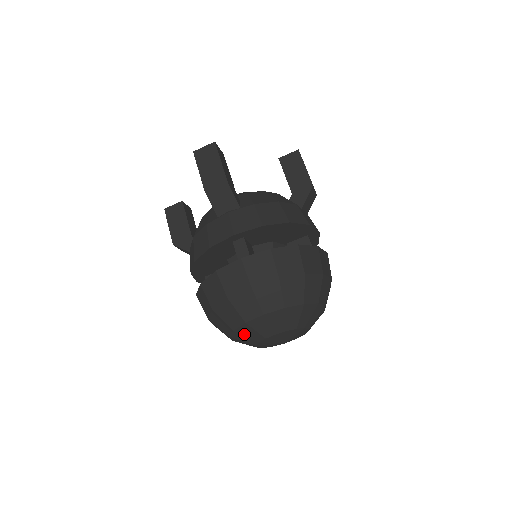
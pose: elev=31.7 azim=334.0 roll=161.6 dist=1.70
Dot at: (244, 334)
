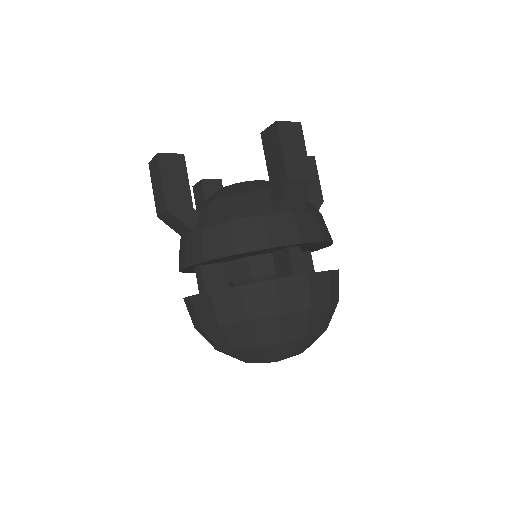
Dot at: (264, 352)
